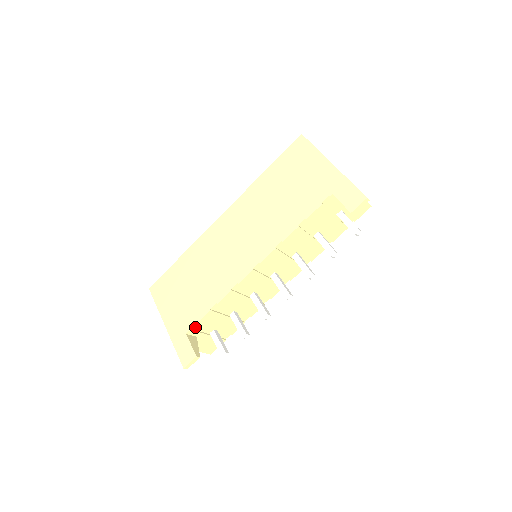
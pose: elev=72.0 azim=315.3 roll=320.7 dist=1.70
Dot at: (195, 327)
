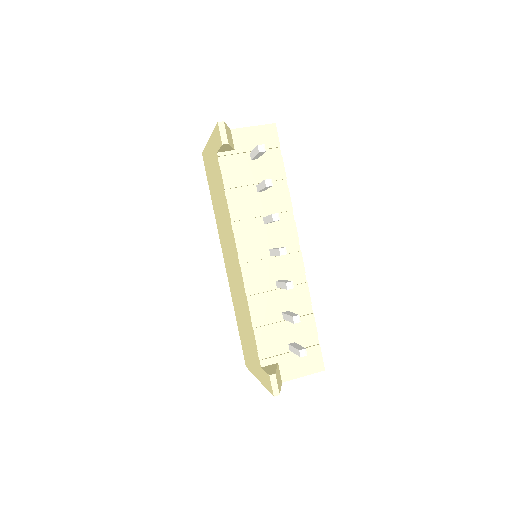
Dot at: (264, 355)
